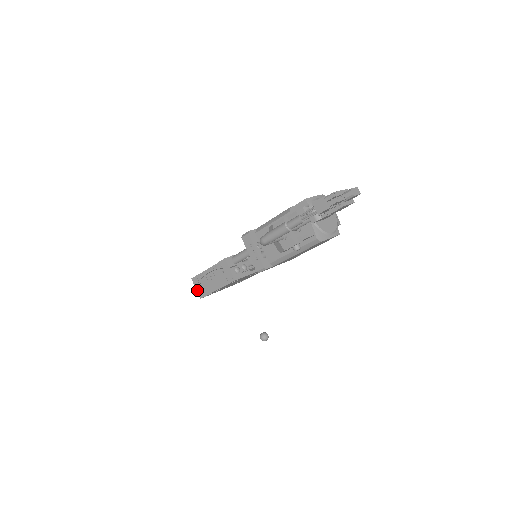
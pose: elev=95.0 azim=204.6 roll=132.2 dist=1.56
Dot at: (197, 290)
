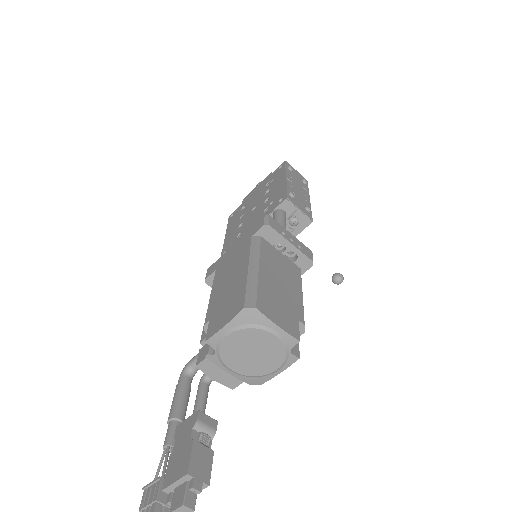
Dot at: occluded
